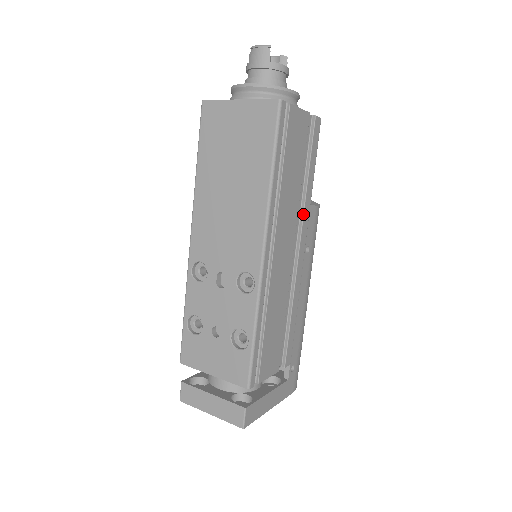
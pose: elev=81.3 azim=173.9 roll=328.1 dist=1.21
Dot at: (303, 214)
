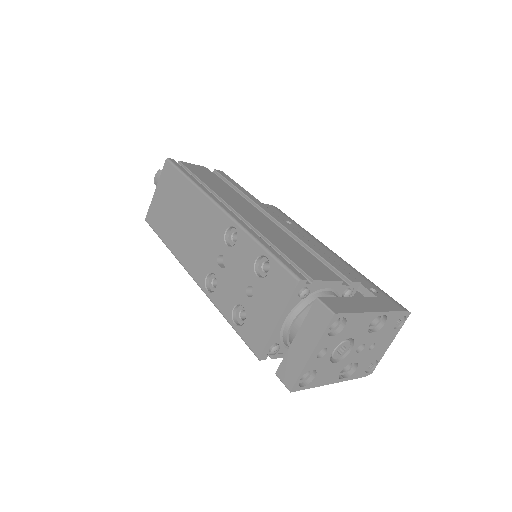
Dot at: (254, 203)
